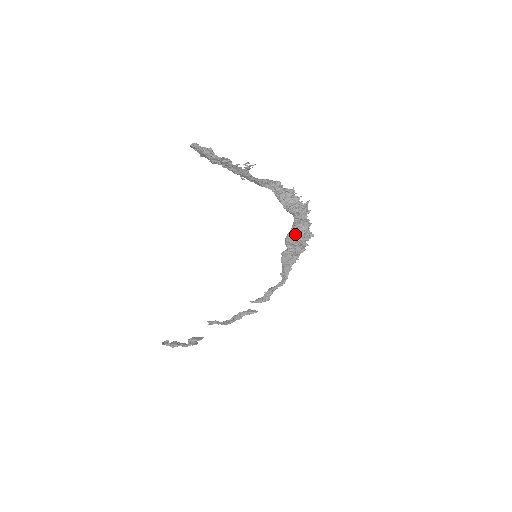
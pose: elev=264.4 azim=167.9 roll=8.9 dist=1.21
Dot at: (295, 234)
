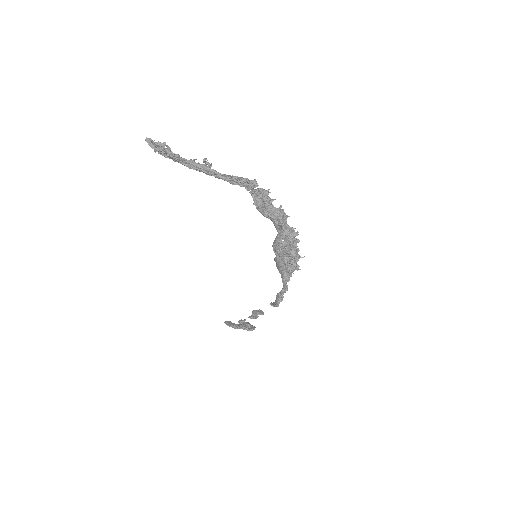
Dot at: (276, 240)
